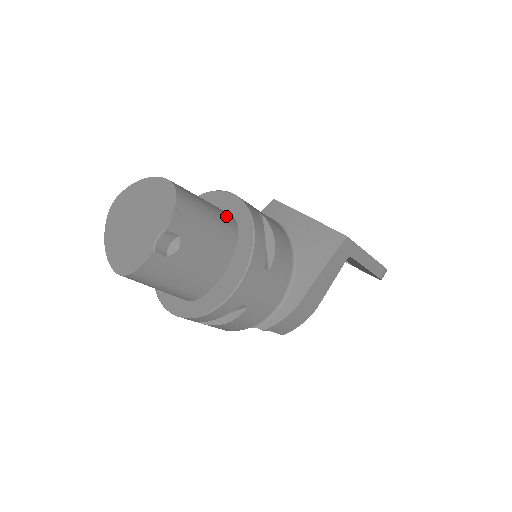
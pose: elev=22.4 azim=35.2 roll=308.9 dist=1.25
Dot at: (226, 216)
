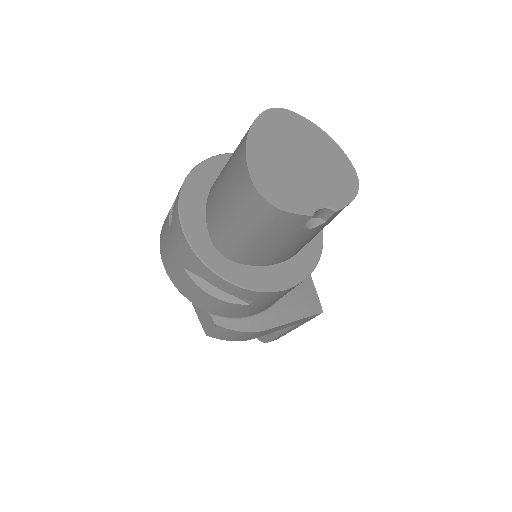
Dot at: occluded
